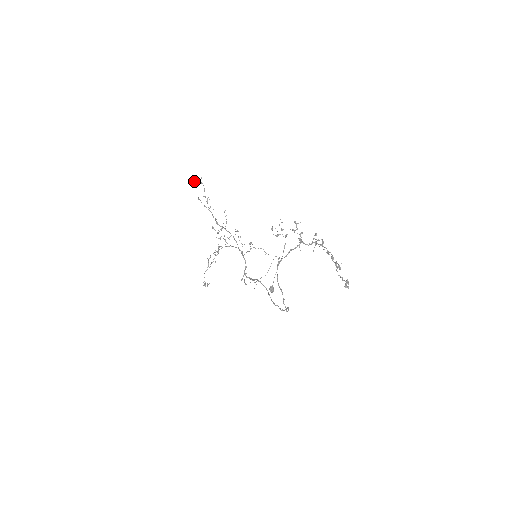
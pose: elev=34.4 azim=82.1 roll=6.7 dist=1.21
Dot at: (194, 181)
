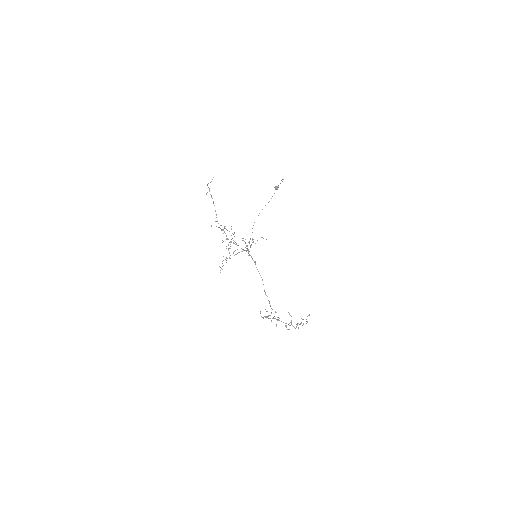
Dot at: occluded
